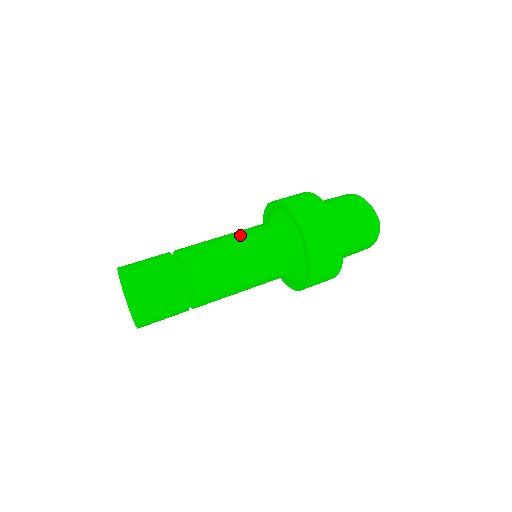
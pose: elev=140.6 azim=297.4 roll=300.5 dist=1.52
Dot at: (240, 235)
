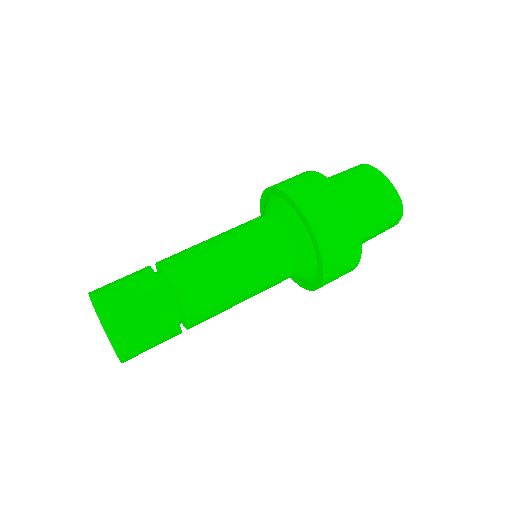
Dot at: (238, 240)
